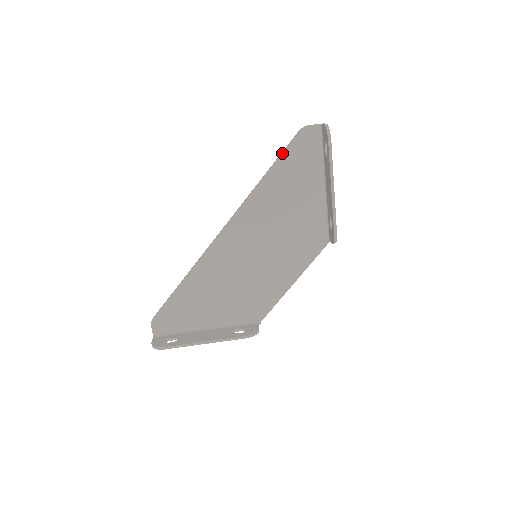
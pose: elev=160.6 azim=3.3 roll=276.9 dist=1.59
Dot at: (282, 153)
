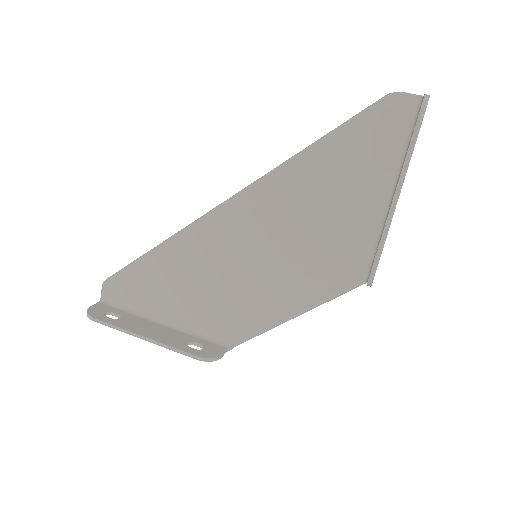
Dot at: (346, 121)
